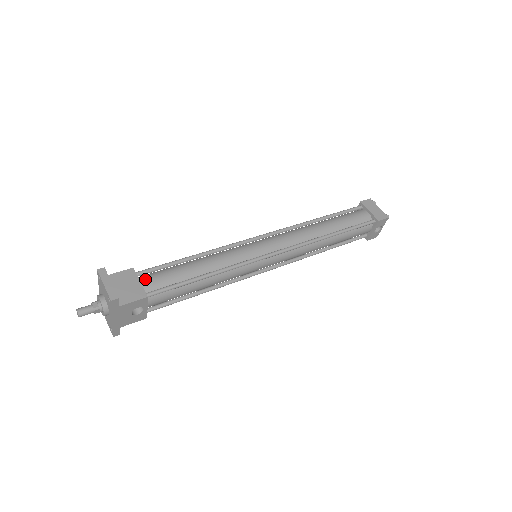
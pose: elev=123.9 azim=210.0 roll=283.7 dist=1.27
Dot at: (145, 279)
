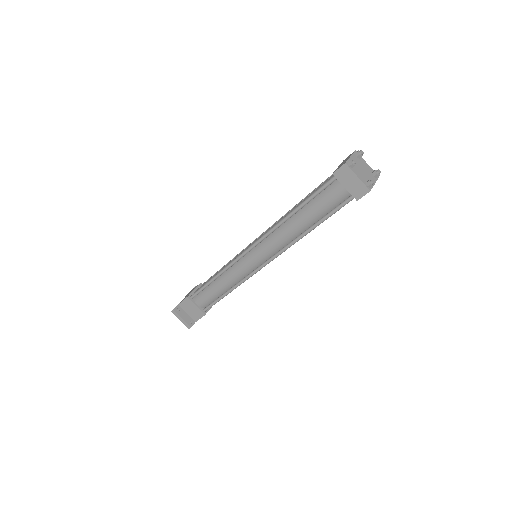
Dot at: (197, 301)
